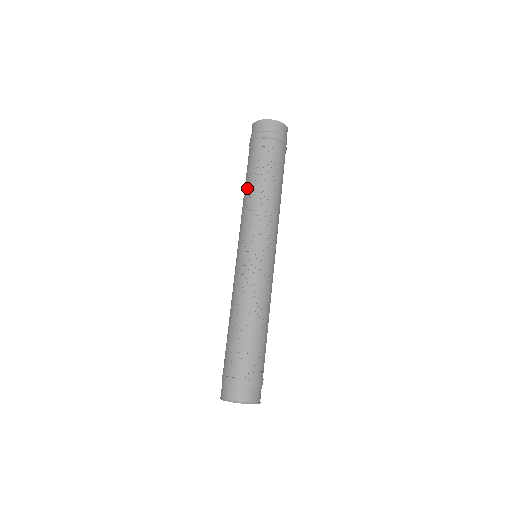
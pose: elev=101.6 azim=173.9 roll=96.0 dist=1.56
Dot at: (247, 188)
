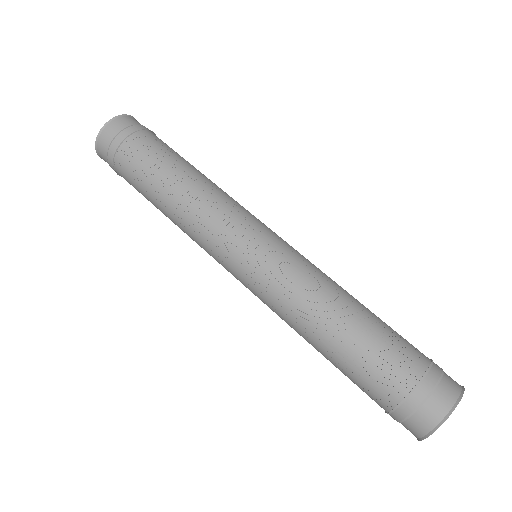
Dot at: (174, 186)
